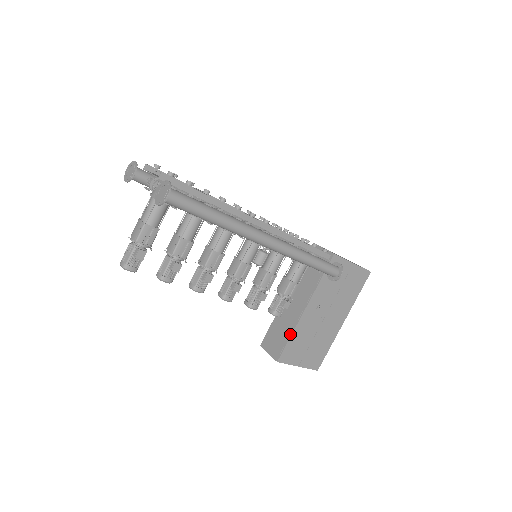
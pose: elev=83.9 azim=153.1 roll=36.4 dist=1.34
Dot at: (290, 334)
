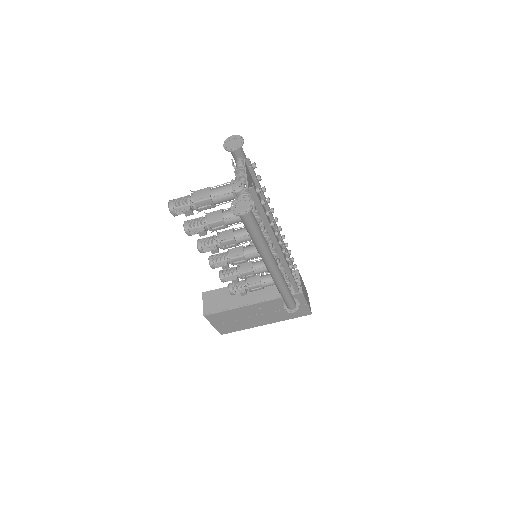
Dot at: (228, 309)
